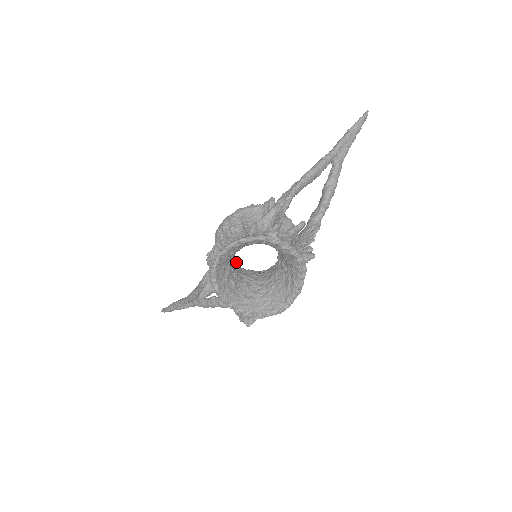
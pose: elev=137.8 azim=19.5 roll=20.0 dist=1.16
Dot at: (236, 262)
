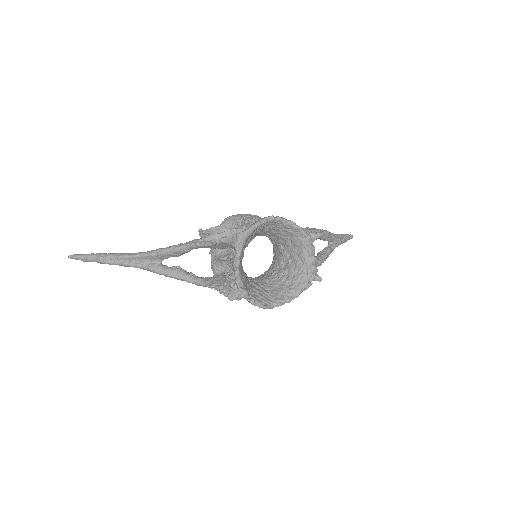
Dot at: occluded
